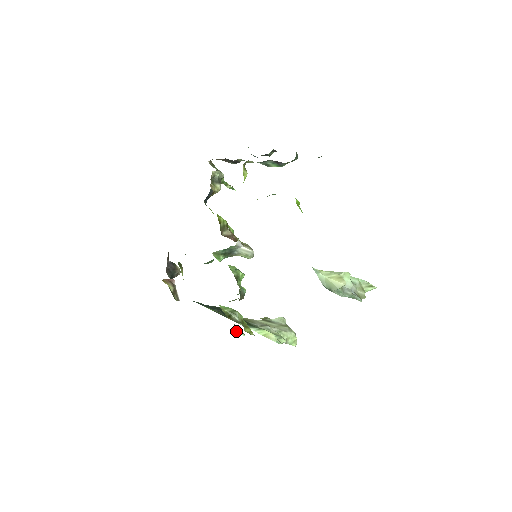
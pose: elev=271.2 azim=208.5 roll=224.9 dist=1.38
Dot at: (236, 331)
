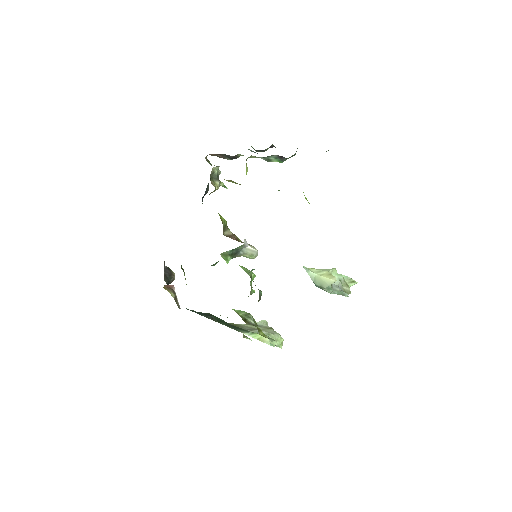
Dot at: (244, 336)
